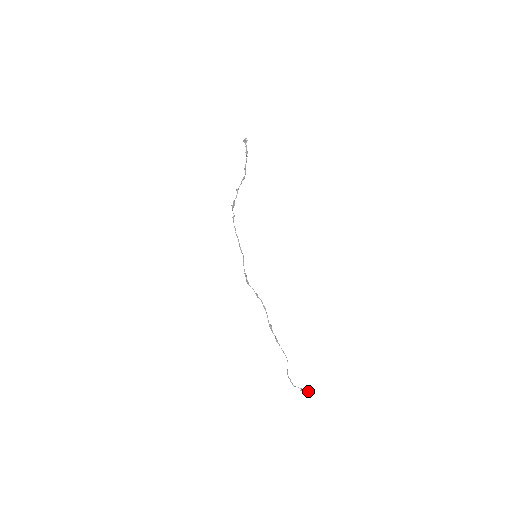
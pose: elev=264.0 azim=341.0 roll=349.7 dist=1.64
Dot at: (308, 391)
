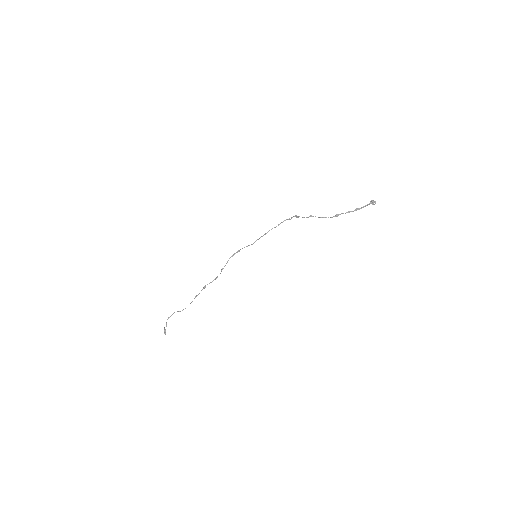
Dot at: (165, 333)
